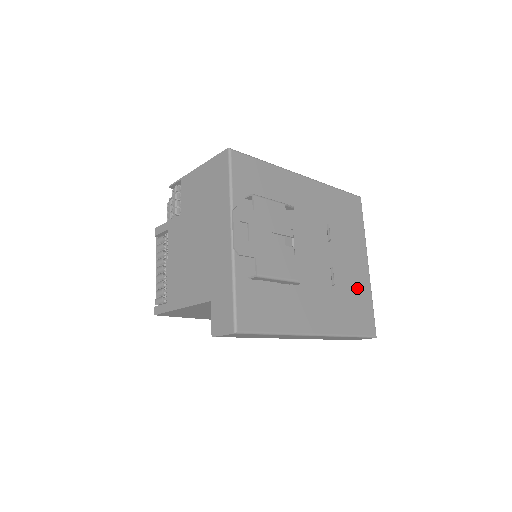
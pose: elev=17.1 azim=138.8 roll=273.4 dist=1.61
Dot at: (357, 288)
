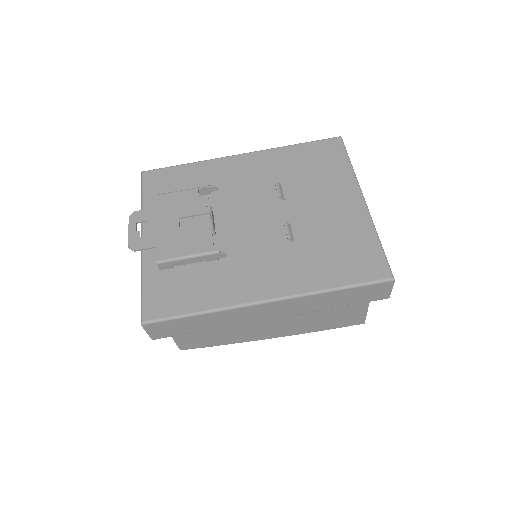
Dot at: (342, 232)
